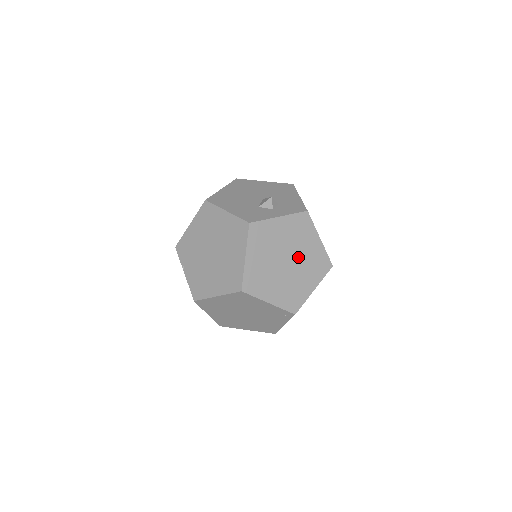
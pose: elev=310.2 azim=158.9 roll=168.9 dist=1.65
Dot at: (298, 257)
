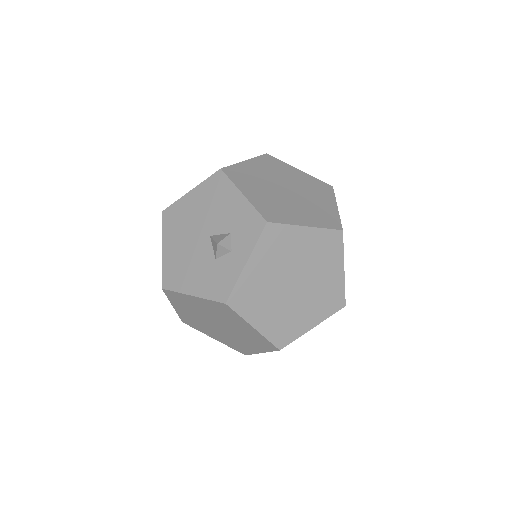
Dot at: (301, 267)
